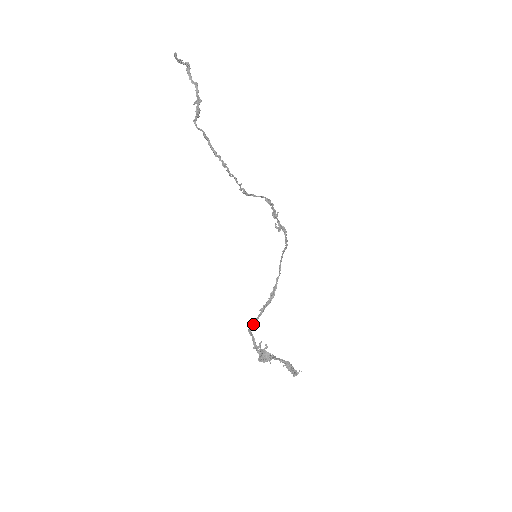
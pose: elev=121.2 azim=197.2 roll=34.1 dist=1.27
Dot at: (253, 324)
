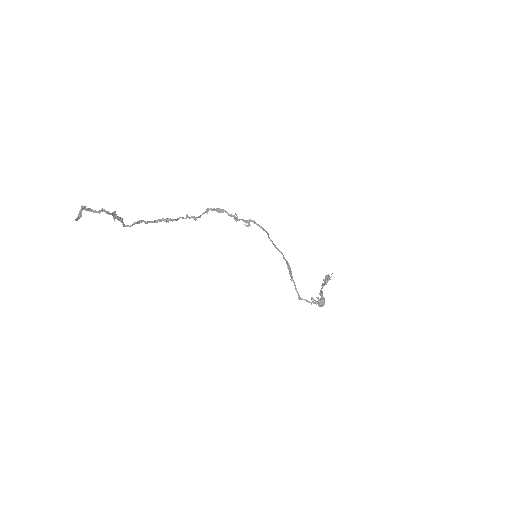
Dot at: (297, 293)
